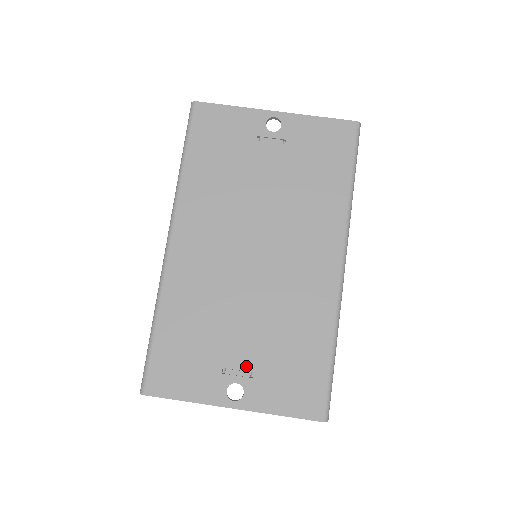
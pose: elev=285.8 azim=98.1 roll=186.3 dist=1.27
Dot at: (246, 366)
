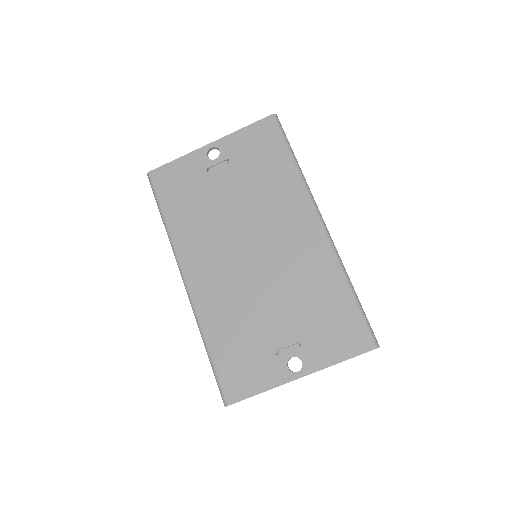
Dot at: (292, 340)
